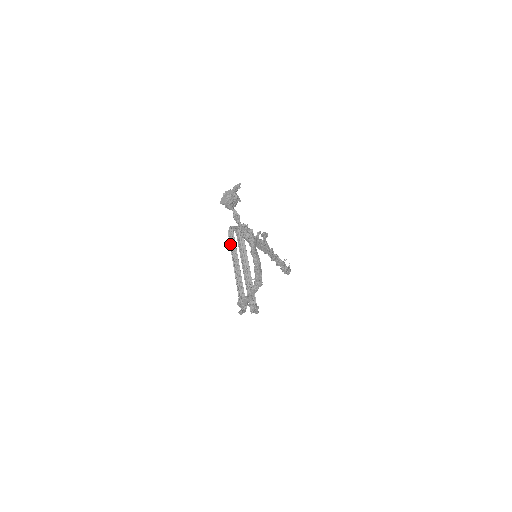
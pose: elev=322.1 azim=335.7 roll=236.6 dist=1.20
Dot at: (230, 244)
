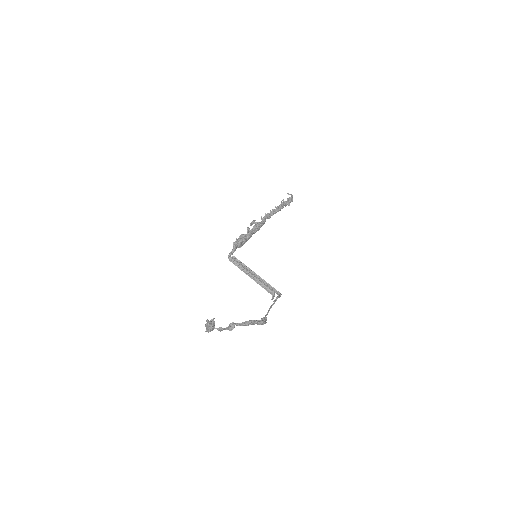
Dot at: occluded
